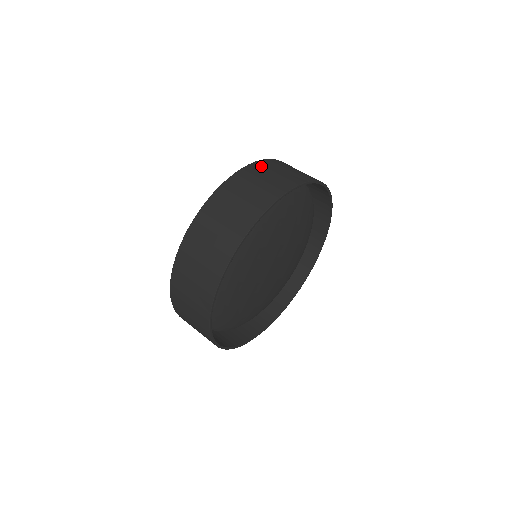
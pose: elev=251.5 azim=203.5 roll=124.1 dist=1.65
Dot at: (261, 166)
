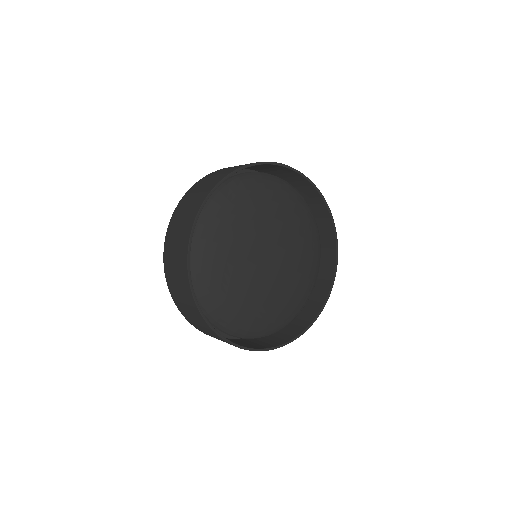
Dot at: occluded
